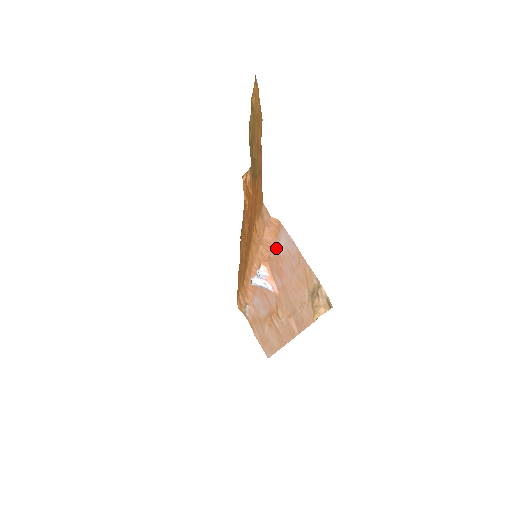
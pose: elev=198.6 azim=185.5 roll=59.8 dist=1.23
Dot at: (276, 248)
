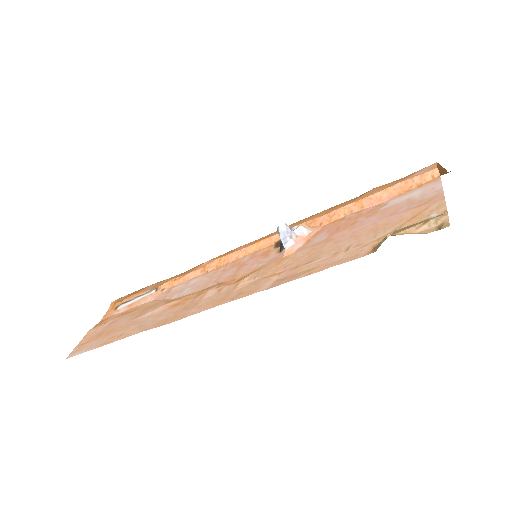
Dot at: (378, 206)
